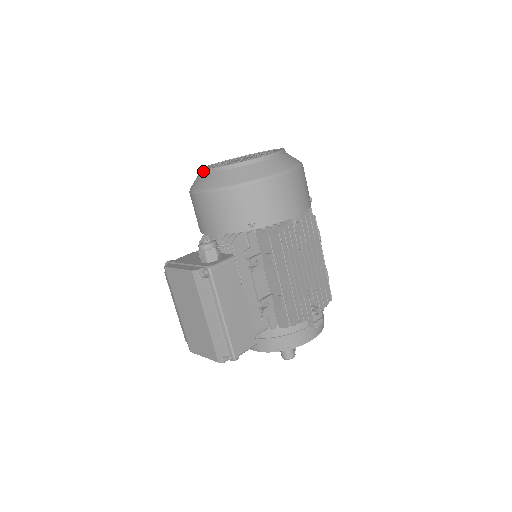
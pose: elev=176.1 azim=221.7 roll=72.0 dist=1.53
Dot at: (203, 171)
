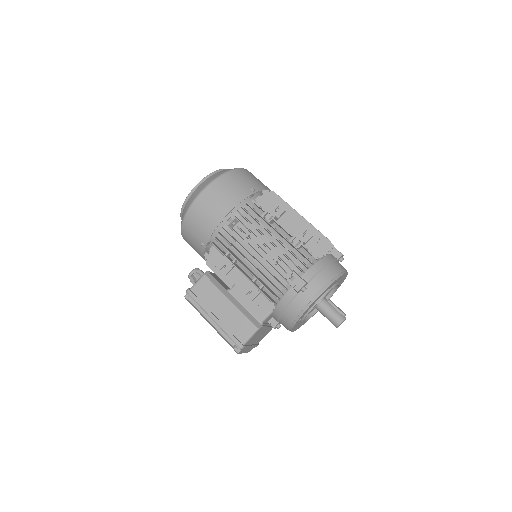
Dot at: occluded
